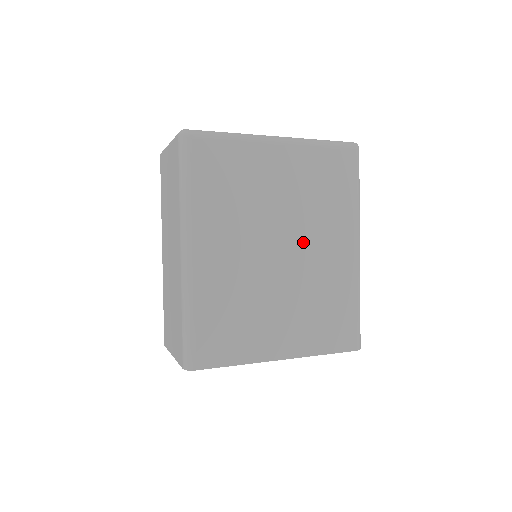
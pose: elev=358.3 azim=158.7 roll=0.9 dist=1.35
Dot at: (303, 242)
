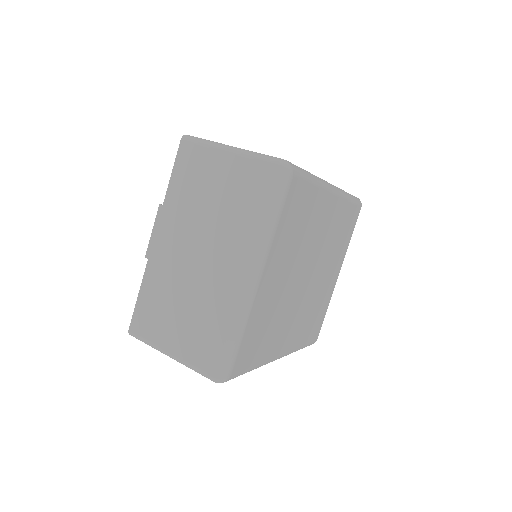
Dot at: (312, 253)
